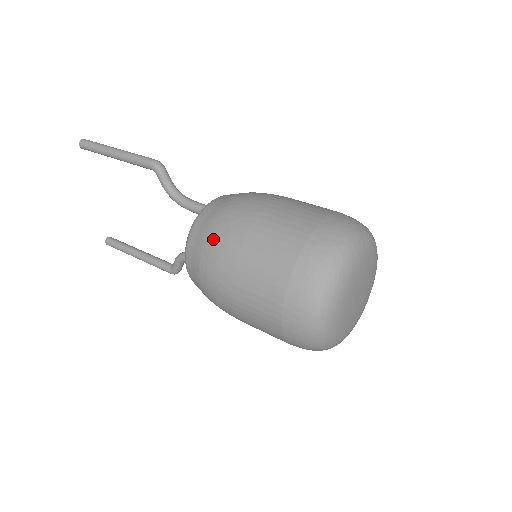
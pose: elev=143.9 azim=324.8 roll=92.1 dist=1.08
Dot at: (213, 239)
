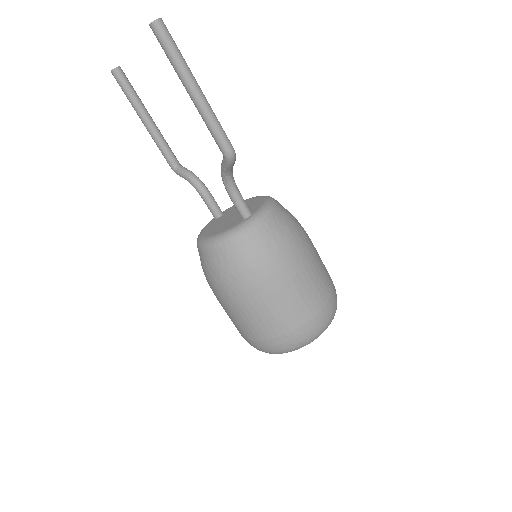
Dot at: (238, 276)
